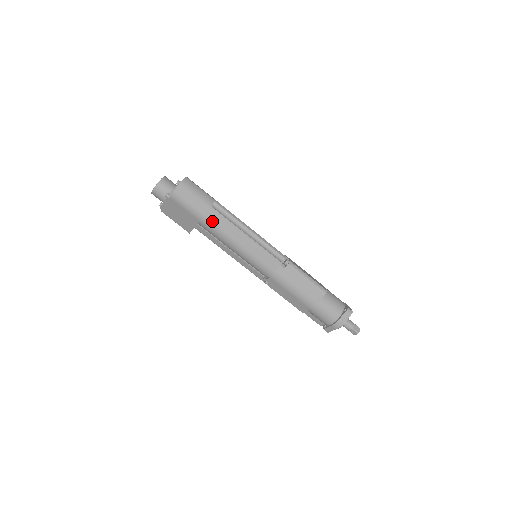
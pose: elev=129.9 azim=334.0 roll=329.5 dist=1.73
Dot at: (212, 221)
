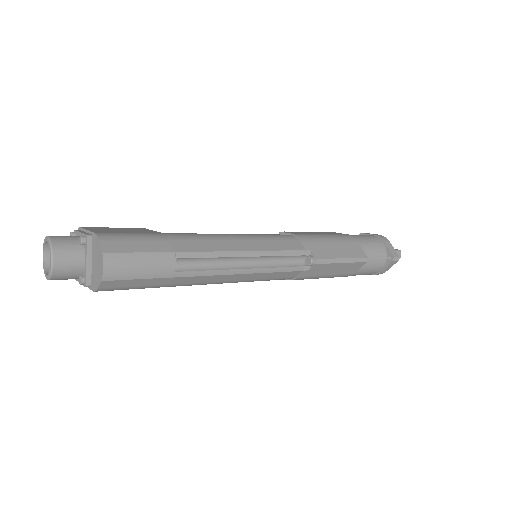
Dot at: (185, 283)
